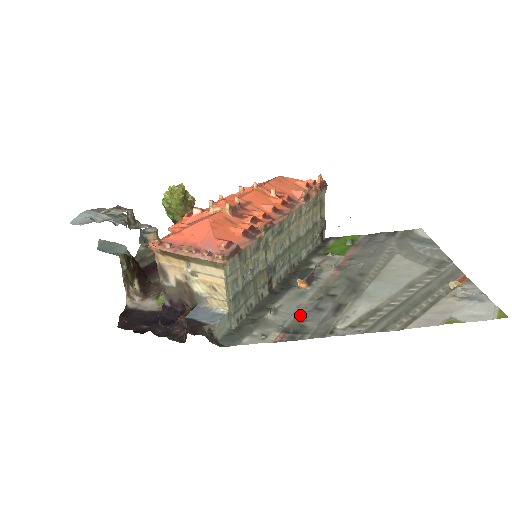
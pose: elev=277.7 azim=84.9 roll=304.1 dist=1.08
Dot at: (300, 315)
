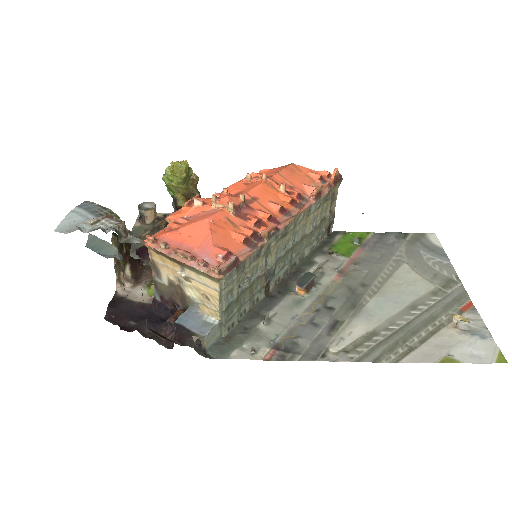
Dot at: (294, 329)
